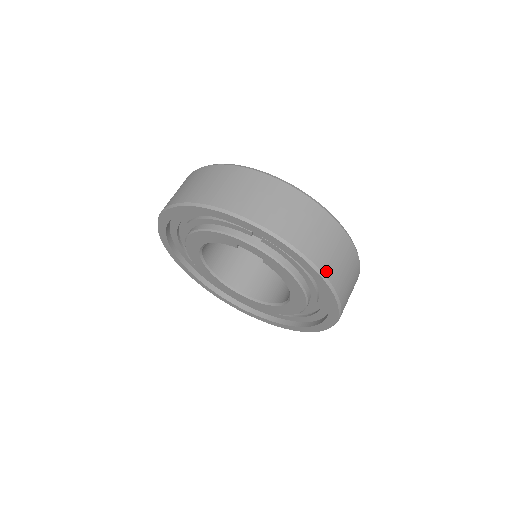
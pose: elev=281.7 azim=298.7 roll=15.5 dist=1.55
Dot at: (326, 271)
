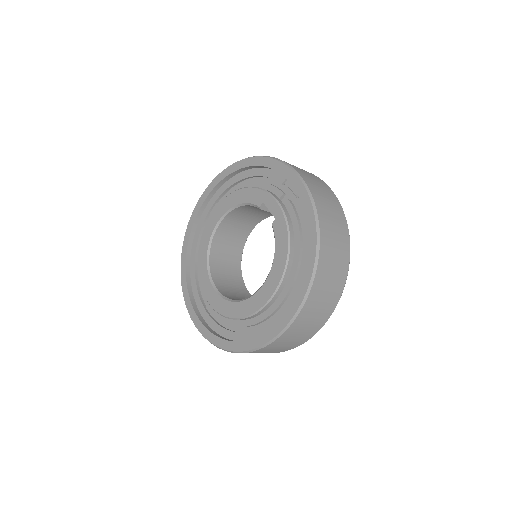
Dot at: (322, 239)
